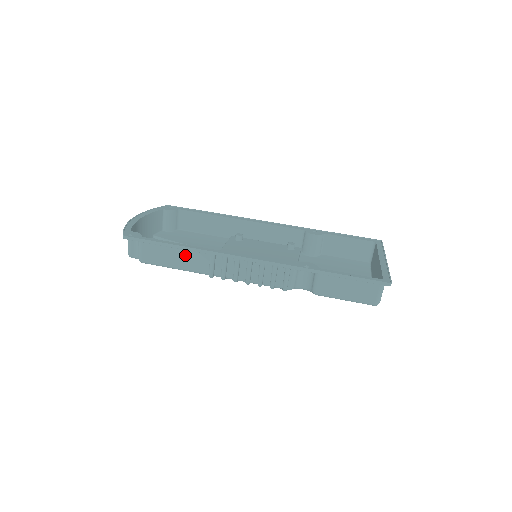
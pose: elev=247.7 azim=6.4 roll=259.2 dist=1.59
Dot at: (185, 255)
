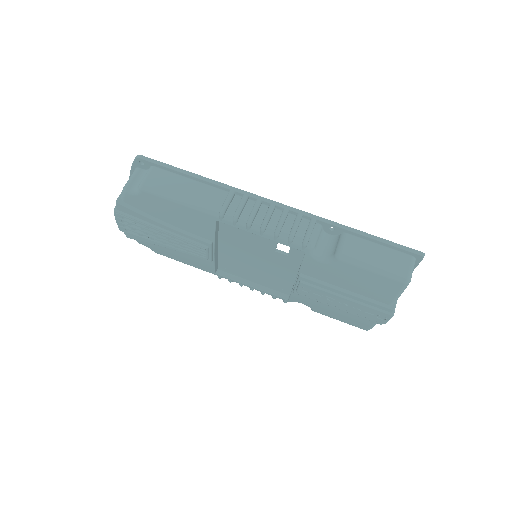
Dot at: (199, 189)
